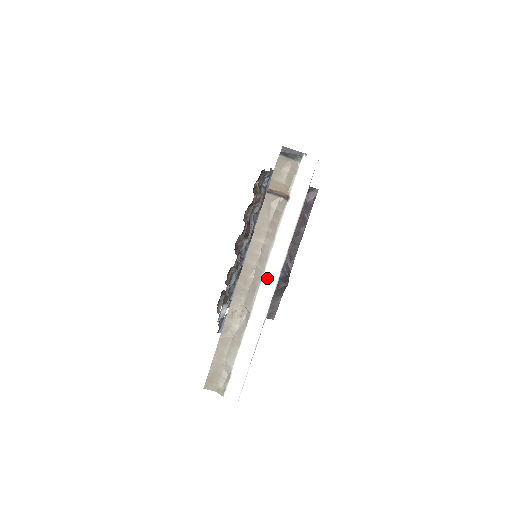
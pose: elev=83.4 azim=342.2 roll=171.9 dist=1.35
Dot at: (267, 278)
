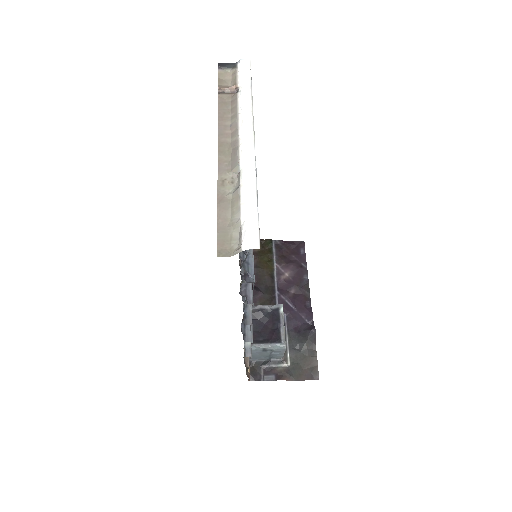
Dot at: (243, 139)
